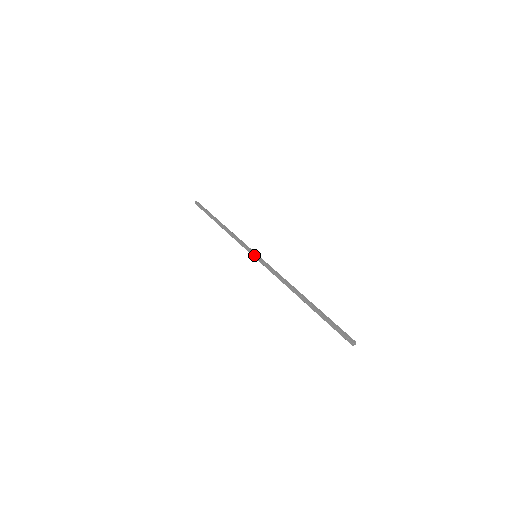
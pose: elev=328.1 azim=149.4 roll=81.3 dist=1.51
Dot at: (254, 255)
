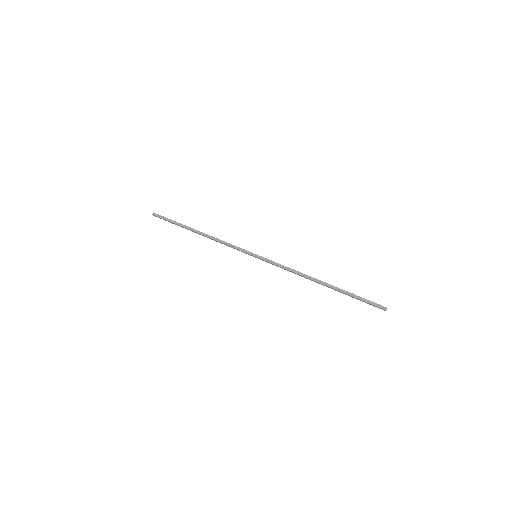
Dot at: (255, 254)
